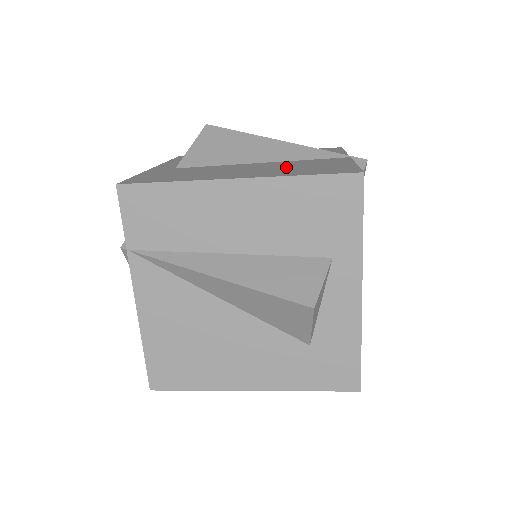
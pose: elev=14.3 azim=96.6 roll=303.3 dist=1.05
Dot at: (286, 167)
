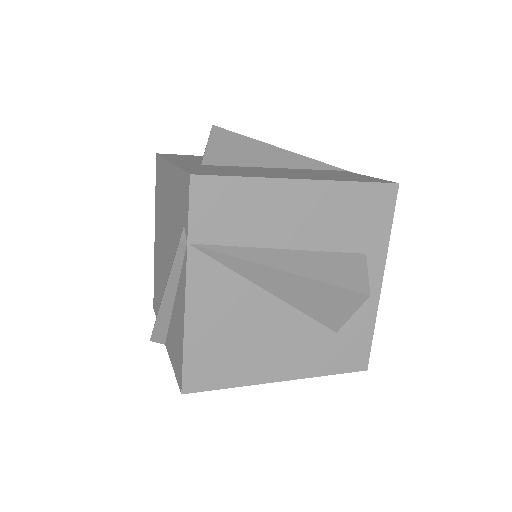
Dot at: (318, 174)
